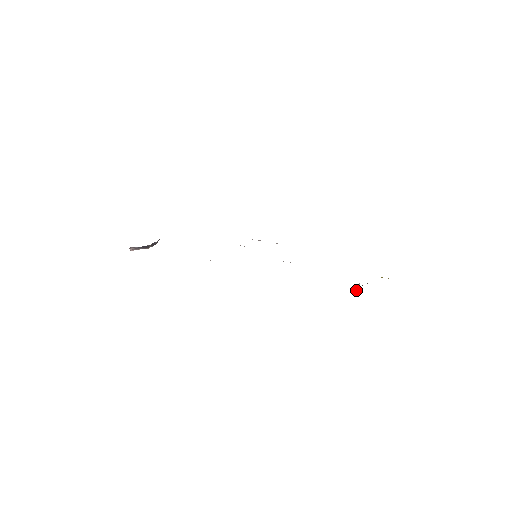
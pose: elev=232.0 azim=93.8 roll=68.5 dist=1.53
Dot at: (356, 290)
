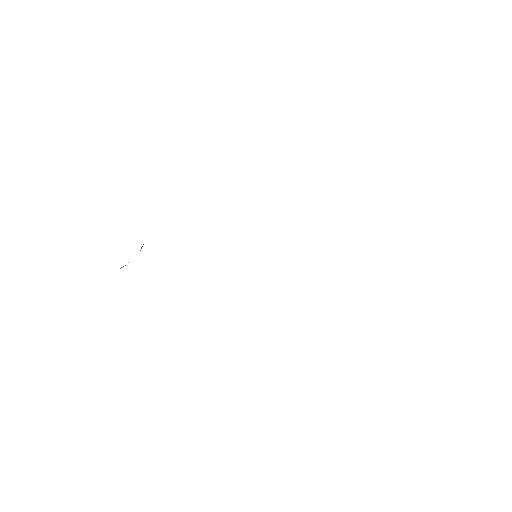
Dot at: occluded
